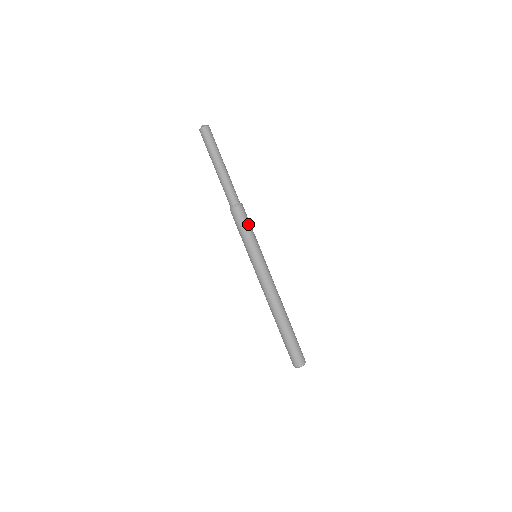
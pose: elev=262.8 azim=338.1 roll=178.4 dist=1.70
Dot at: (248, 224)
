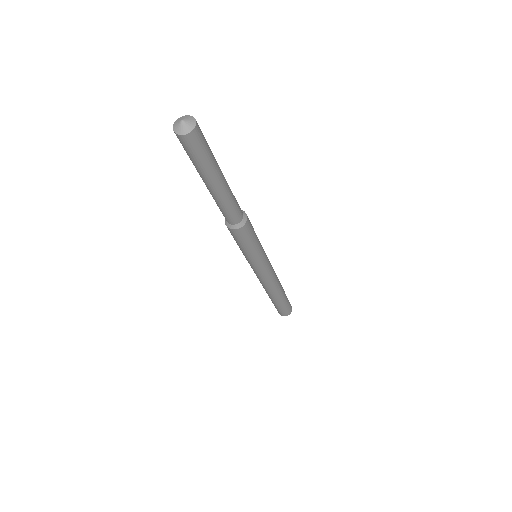
Dot at: (250, 242)
